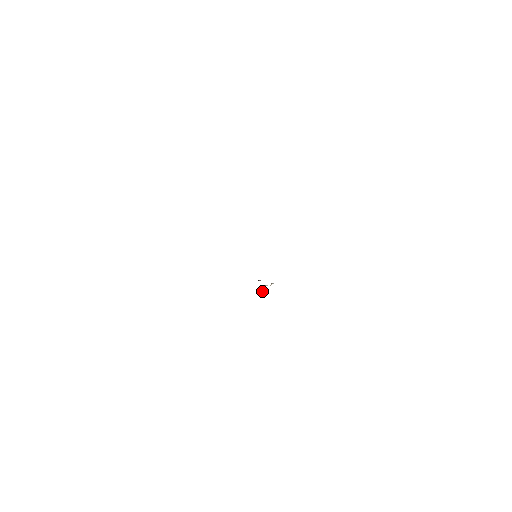
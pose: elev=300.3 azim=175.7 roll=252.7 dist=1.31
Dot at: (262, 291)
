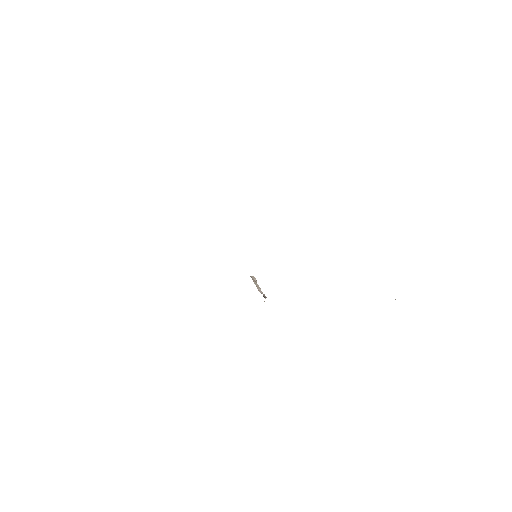
Dot at: occluded
